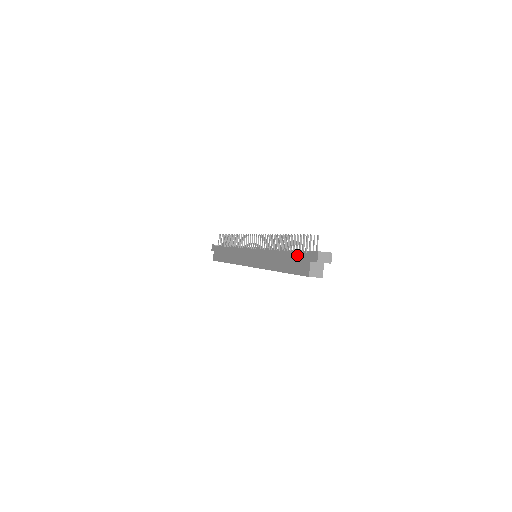
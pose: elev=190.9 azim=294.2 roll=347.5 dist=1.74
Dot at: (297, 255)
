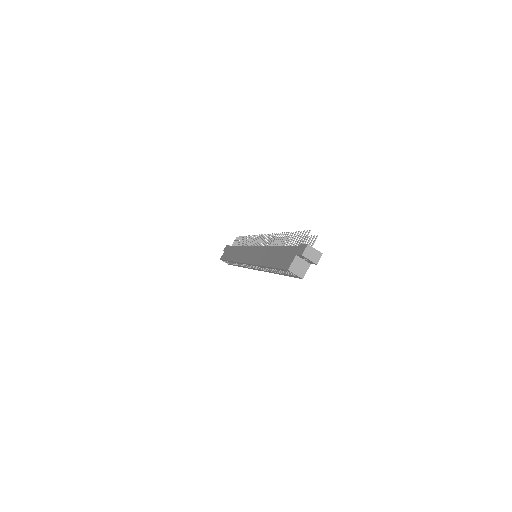
Dot at: (288, 249)
